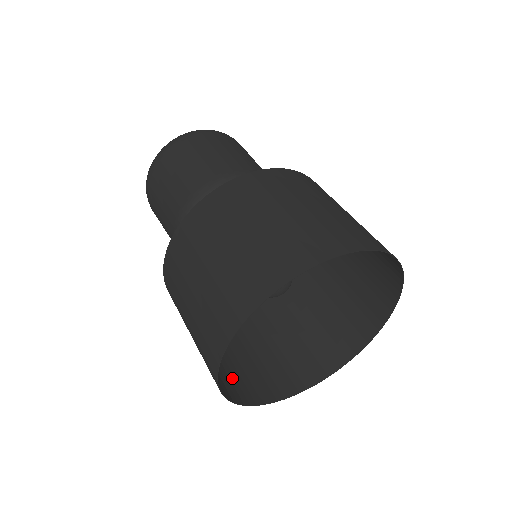
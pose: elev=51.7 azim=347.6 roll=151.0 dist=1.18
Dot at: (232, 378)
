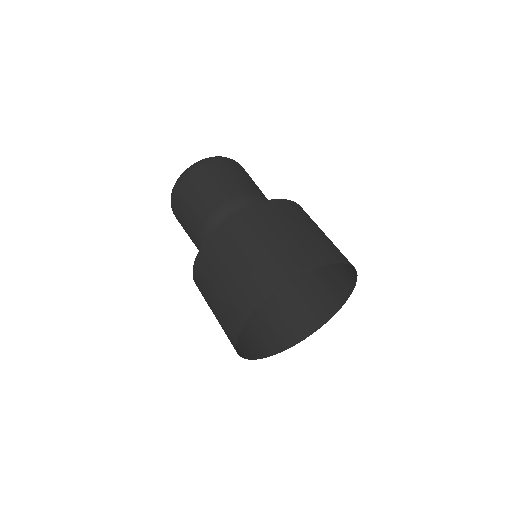
Dot at: (247, 341)
